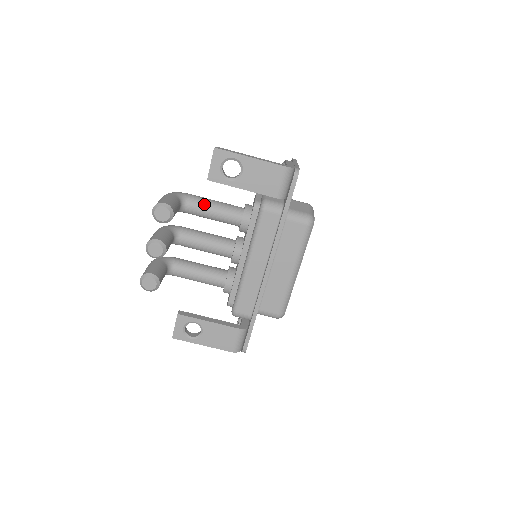
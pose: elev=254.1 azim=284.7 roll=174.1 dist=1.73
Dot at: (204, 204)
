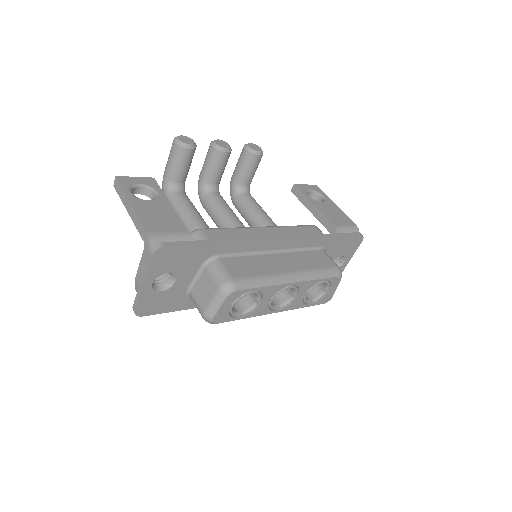
Dot at: (259, 205)
